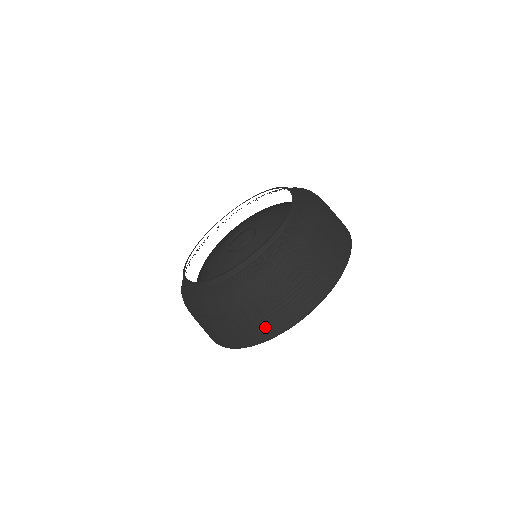
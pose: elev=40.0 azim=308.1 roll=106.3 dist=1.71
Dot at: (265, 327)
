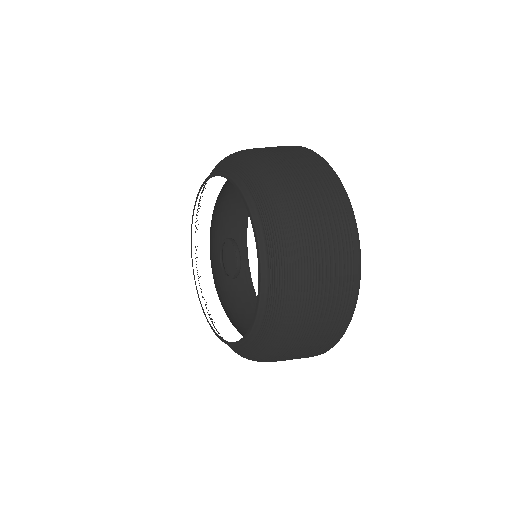
Dot at: (319, 349)
